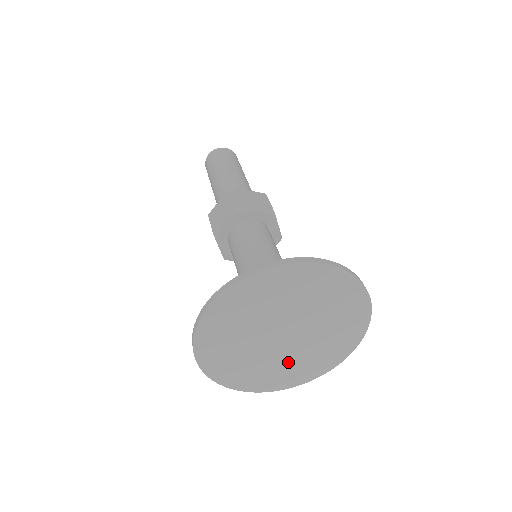
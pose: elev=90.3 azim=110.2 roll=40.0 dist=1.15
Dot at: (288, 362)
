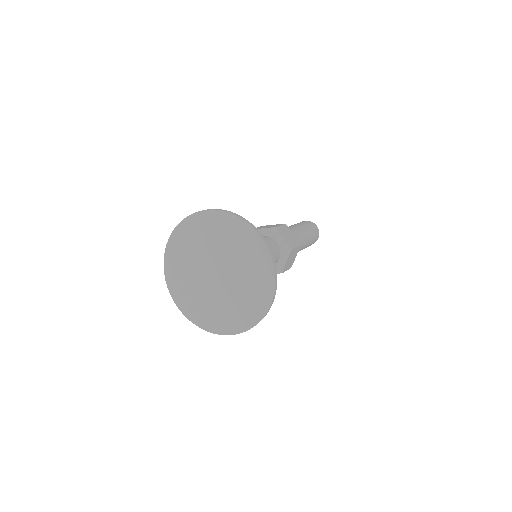
Dot at: (203, 298)
